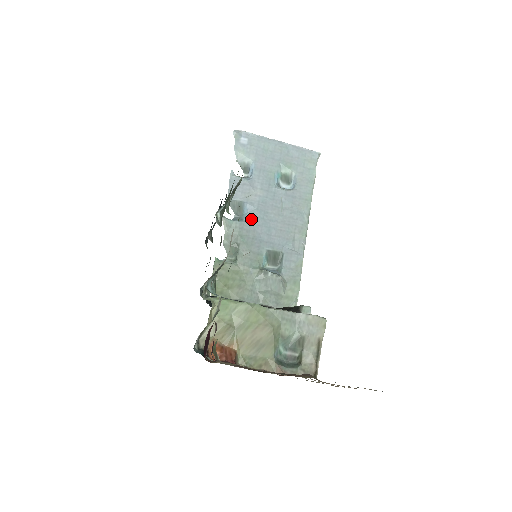
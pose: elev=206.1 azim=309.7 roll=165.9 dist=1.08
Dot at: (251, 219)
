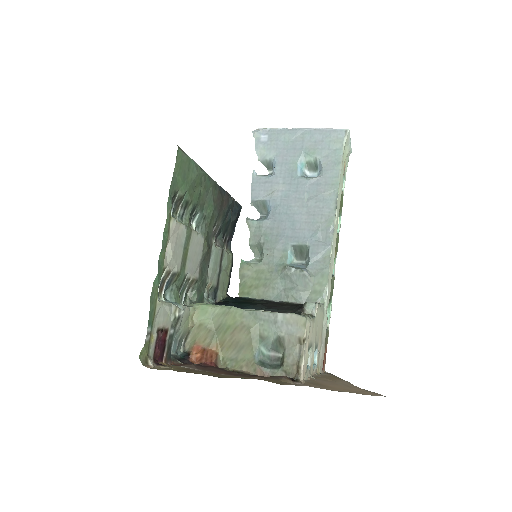
Dot at: (274, 216)
